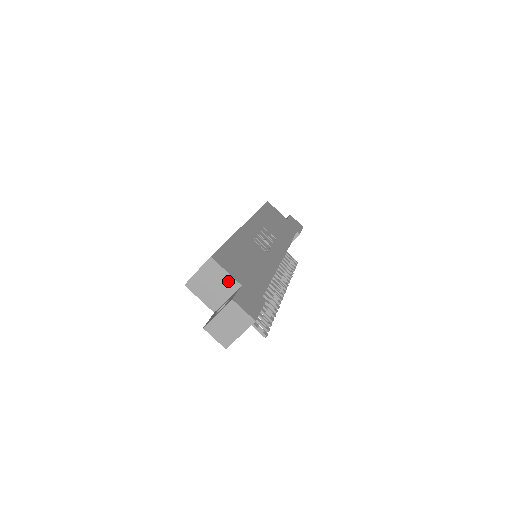
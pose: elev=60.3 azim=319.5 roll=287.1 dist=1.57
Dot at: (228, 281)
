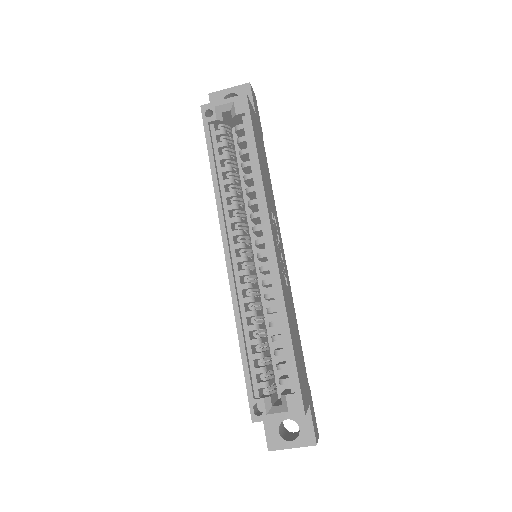
Dot at: occluded
